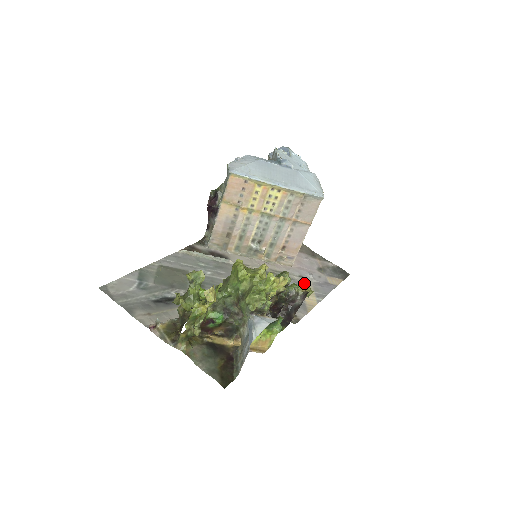
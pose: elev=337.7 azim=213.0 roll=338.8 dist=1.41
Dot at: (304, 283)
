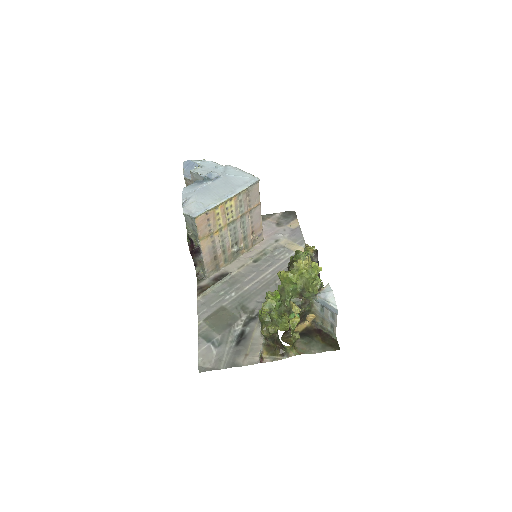
Dot at: (284, 243)
